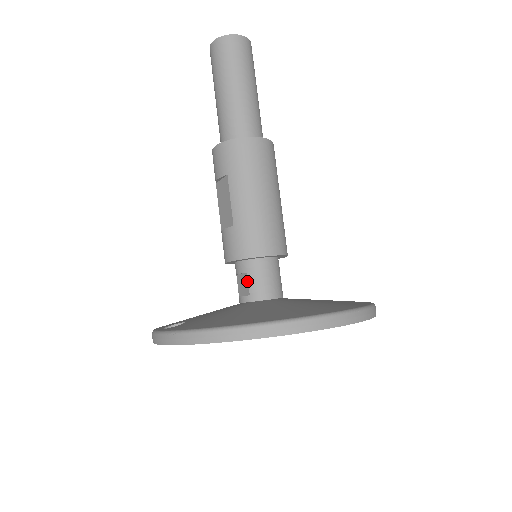
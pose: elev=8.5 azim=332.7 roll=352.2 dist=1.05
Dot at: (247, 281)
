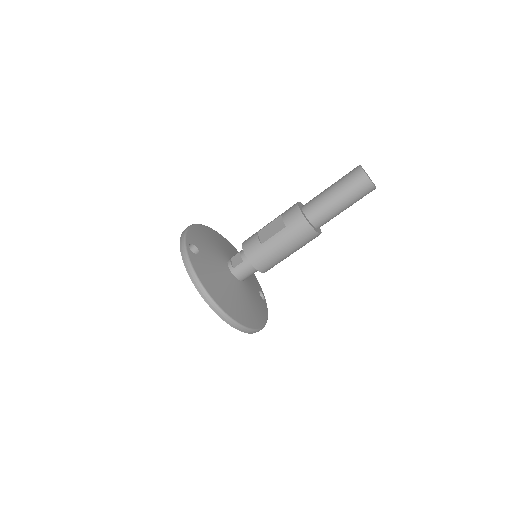
Dot at: (239, 263)
